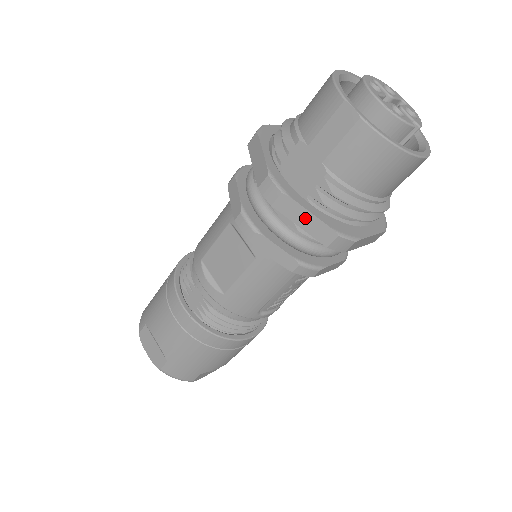
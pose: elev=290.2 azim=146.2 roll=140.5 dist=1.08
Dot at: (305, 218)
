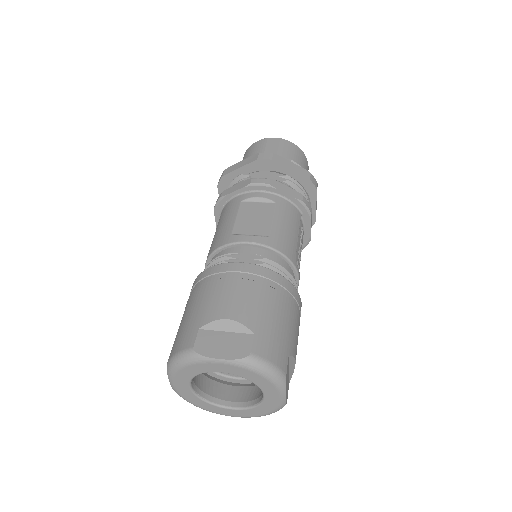
Dot at: (291, 165)
